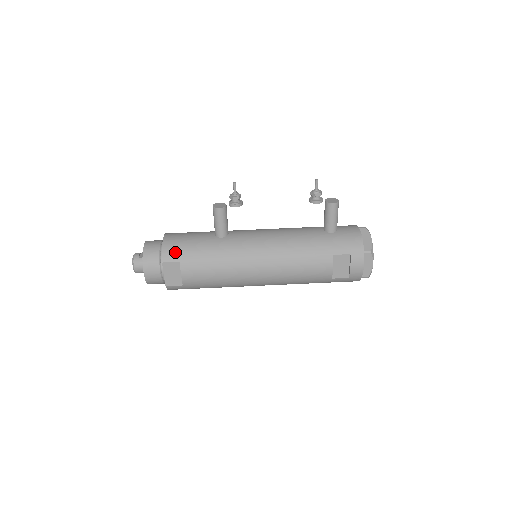
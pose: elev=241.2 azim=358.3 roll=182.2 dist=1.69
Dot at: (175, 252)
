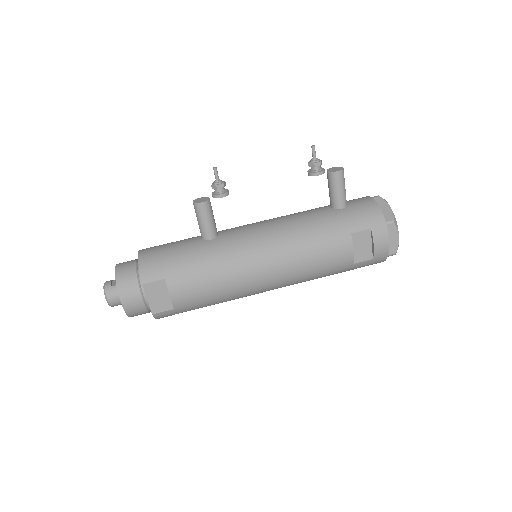
Dot at: (156, 268)
